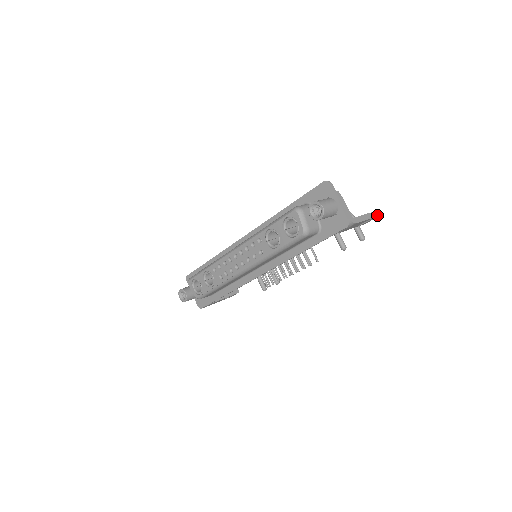
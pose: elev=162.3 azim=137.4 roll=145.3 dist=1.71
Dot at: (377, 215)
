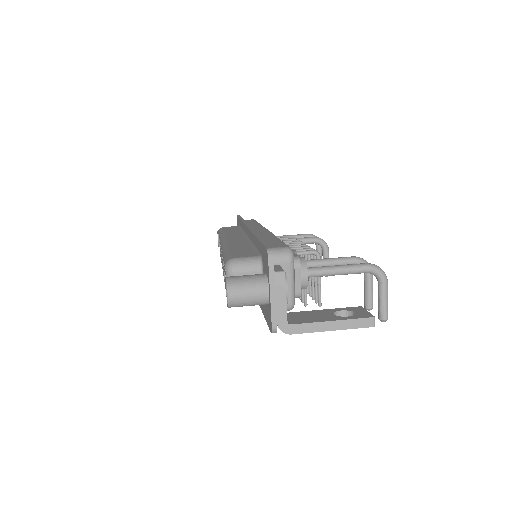
Dot at: (362, 326)
